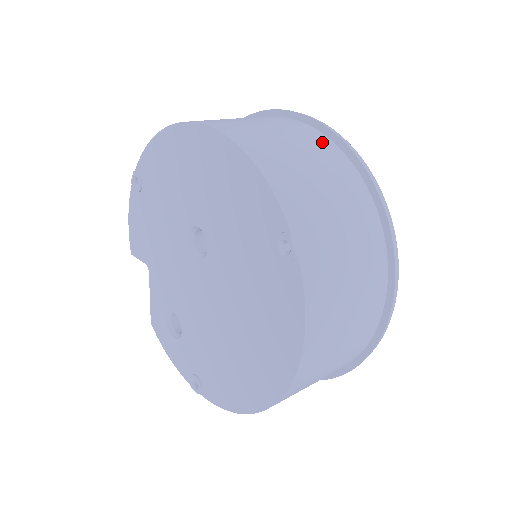
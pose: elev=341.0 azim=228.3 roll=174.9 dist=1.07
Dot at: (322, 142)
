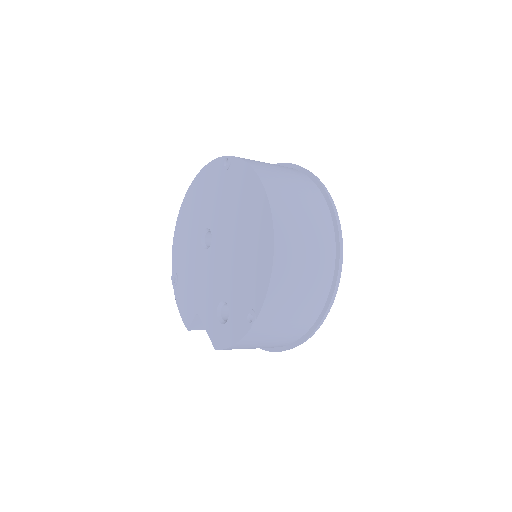
Dot at: occluded
